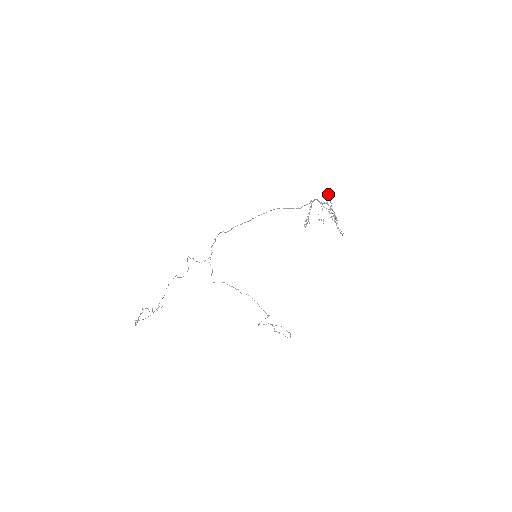
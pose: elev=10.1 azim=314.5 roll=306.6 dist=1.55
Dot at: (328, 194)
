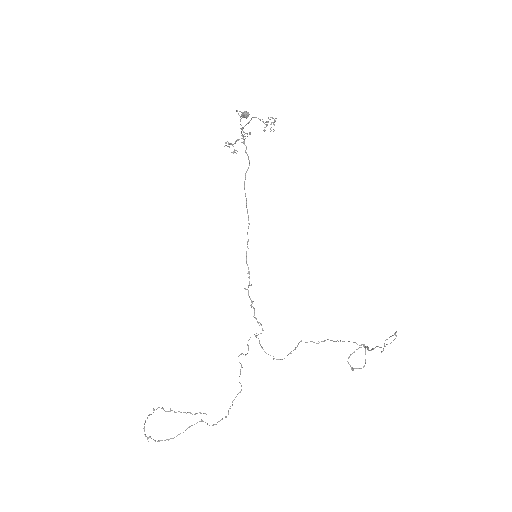
Dot at: (241, 116)
